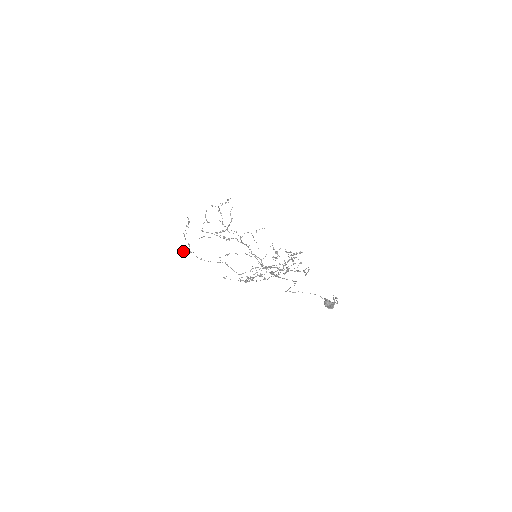
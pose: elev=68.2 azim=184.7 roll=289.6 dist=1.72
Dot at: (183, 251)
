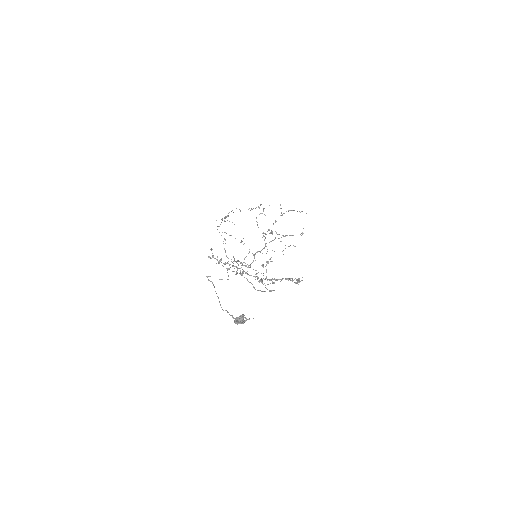
Dot at: (224, 220)
